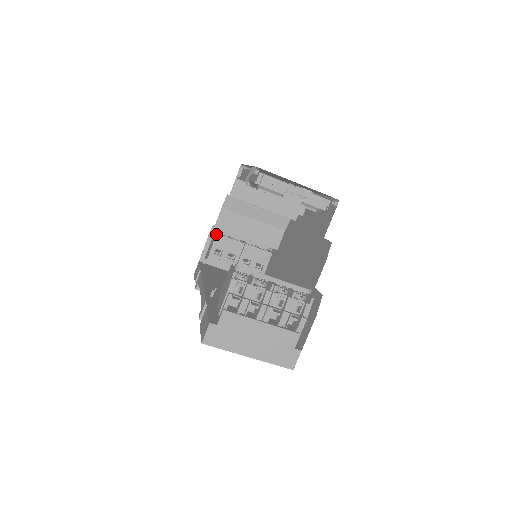
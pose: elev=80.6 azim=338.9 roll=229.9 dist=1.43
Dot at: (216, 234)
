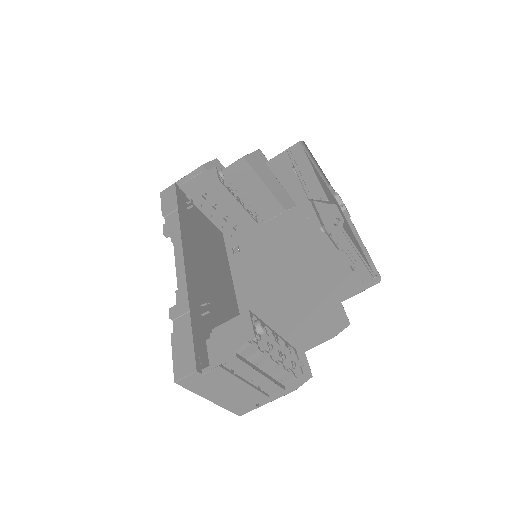
Dot at: (217, 180)
